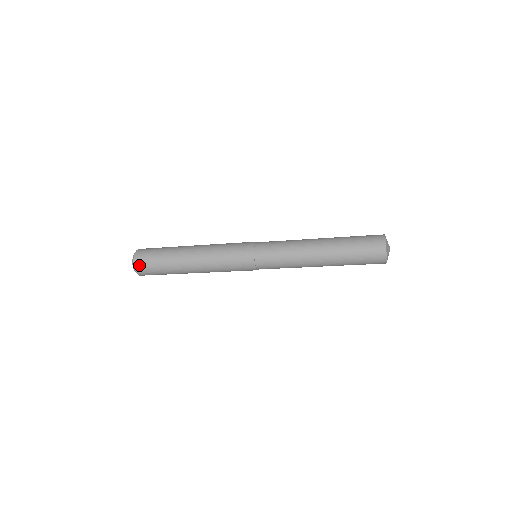
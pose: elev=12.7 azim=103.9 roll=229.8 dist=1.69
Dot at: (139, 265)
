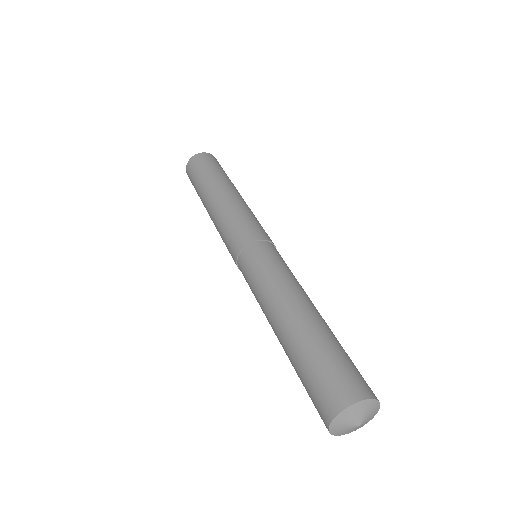
Dot at: occluded
